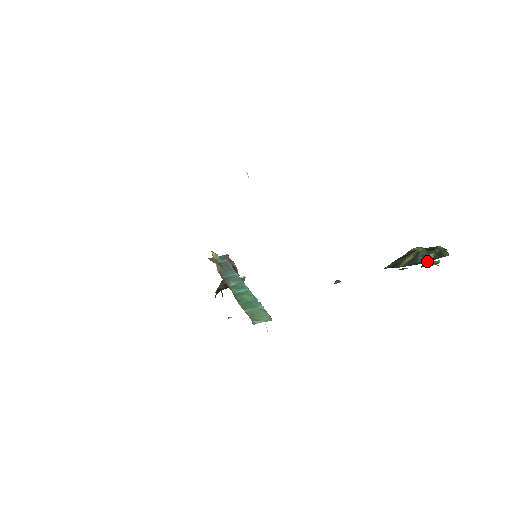
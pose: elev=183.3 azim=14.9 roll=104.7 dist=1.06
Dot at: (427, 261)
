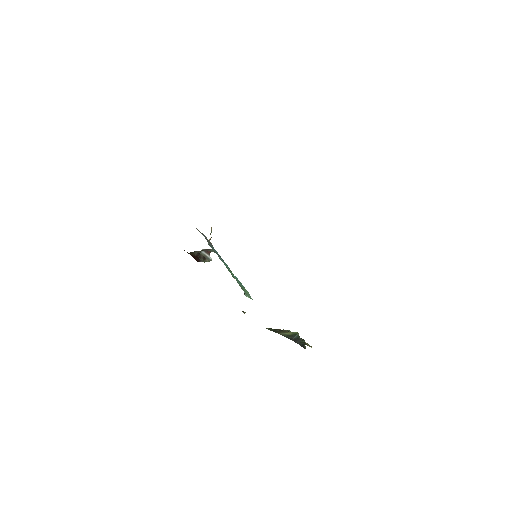
Dot at: (297, 343)
